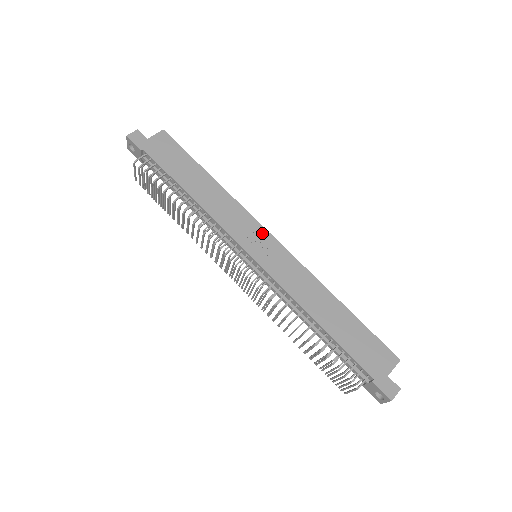
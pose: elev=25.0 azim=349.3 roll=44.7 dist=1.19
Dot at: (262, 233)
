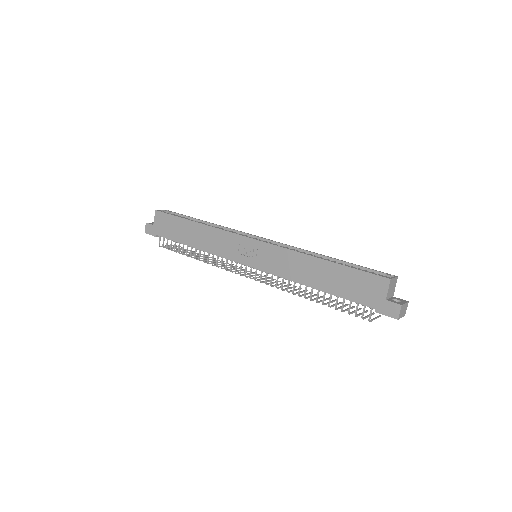
Dot at: (244, 241)
